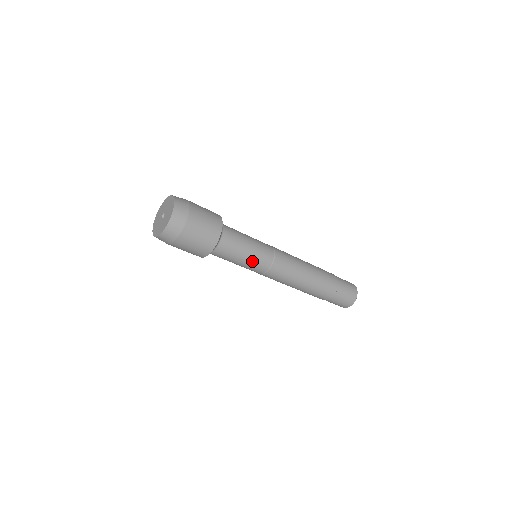
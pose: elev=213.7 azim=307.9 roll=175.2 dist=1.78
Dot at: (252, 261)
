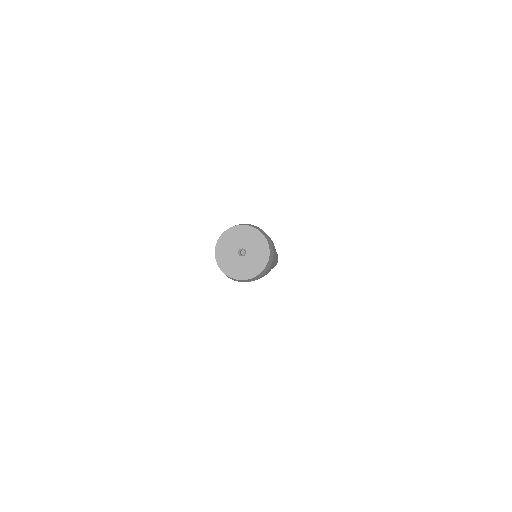
Dot at: occluded
